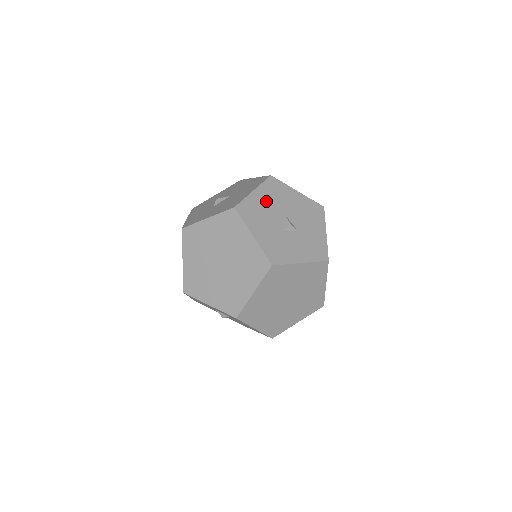
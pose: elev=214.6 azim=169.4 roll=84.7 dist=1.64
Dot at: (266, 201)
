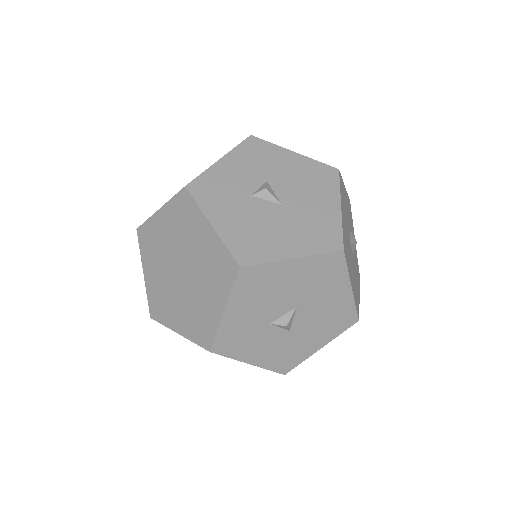
Dot at: (294, 280)
